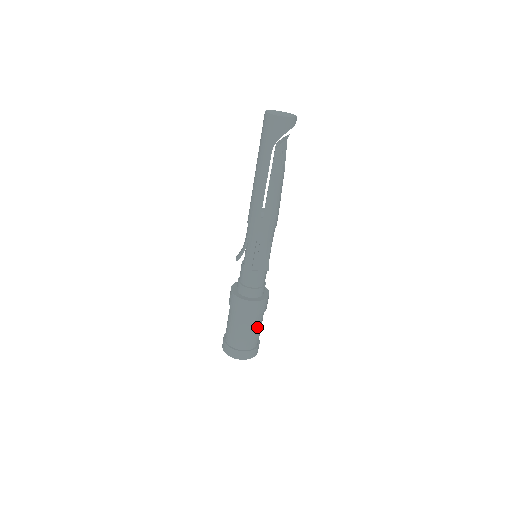
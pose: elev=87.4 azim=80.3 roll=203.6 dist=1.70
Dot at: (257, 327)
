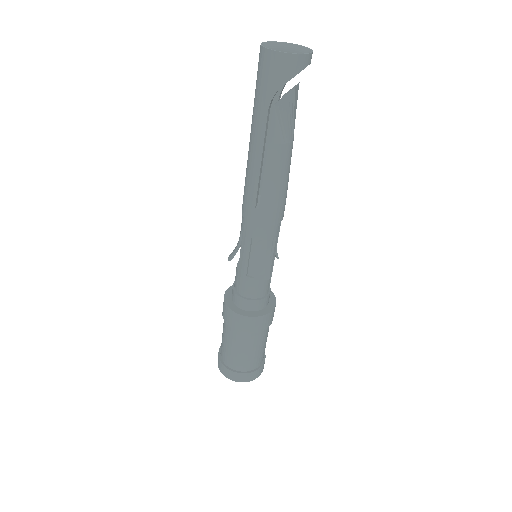
Dot at: (257, 346)
